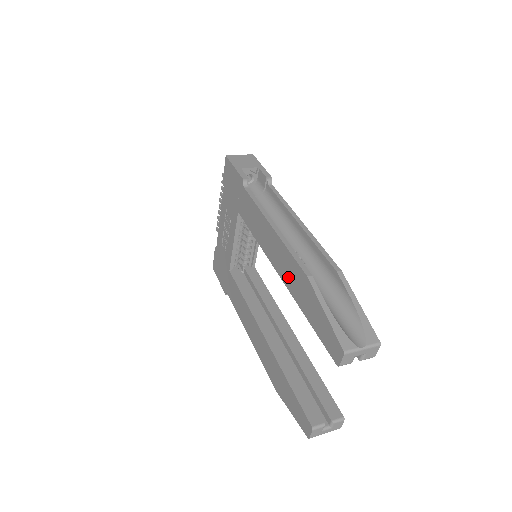
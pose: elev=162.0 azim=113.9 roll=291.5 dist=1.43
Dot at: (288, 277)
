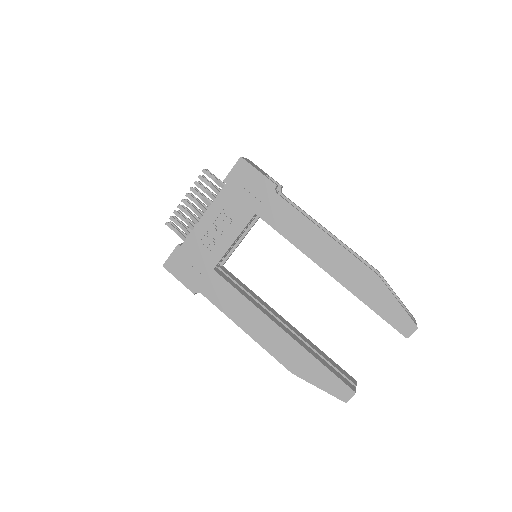
Dot at: (346, 276)
